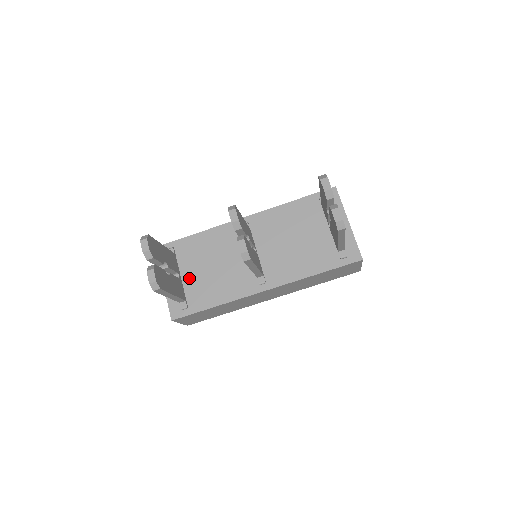
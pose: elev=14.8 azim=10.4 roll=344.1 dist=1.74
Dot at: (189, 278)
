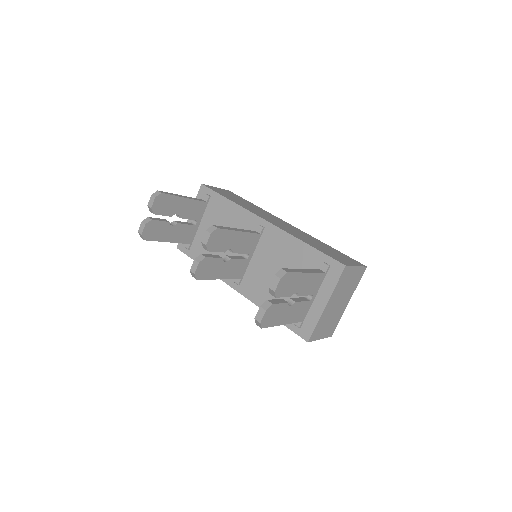
Dot at: (203, 230)
